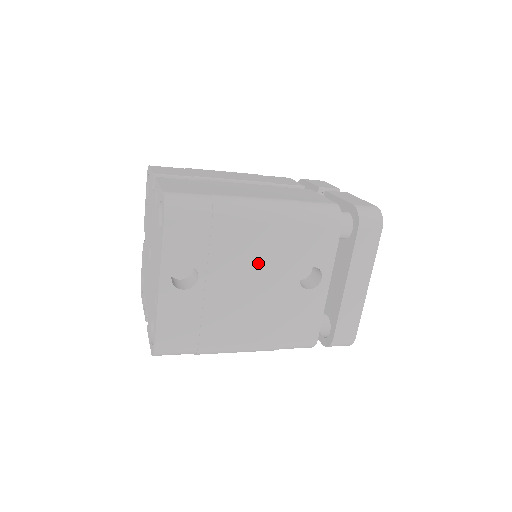
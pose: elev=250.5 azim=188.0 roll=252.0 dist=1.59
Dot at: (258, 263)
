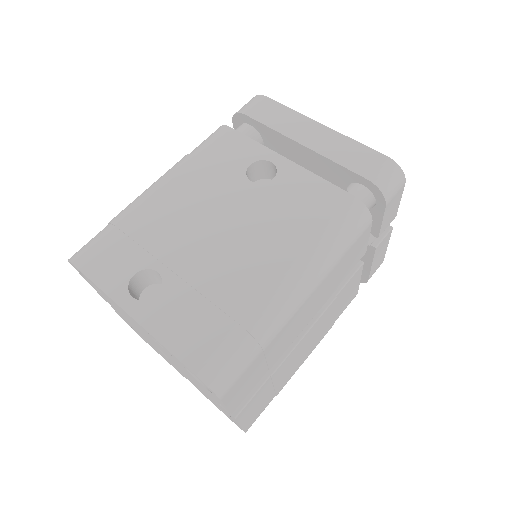
Dot at: (197, 210)
